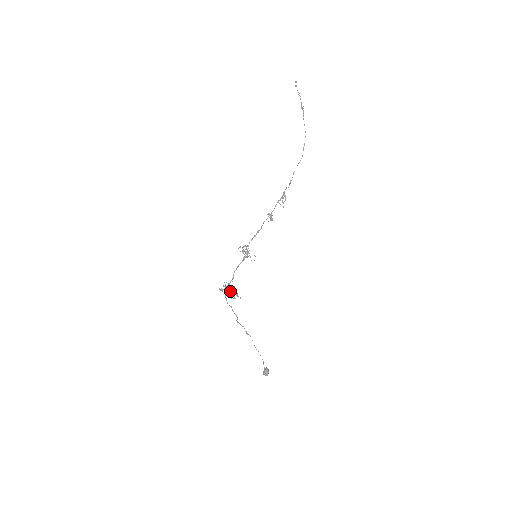
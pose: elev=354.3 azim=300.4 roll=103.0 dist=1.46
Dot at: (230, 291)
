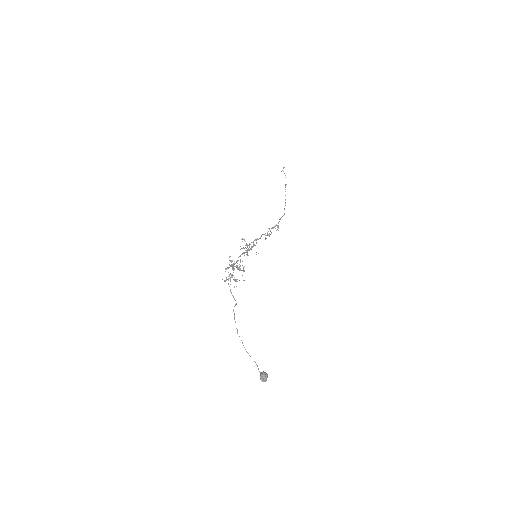
Dot at: (237, 267)
